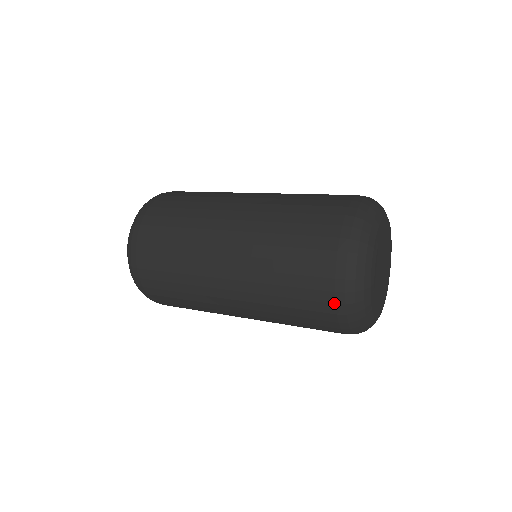
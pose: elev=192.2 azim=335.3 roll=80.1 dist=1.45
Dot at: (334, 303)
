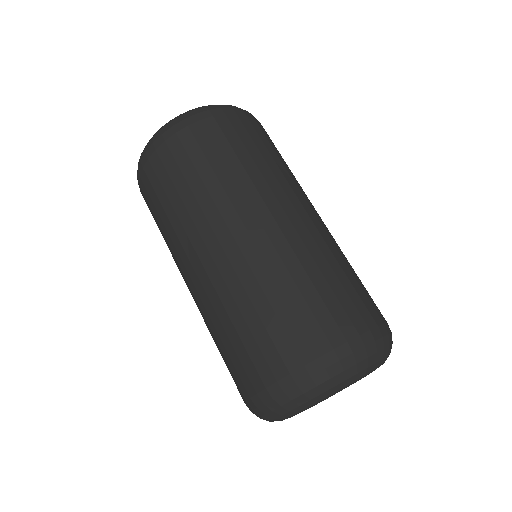
Dot at: (319, 355)
